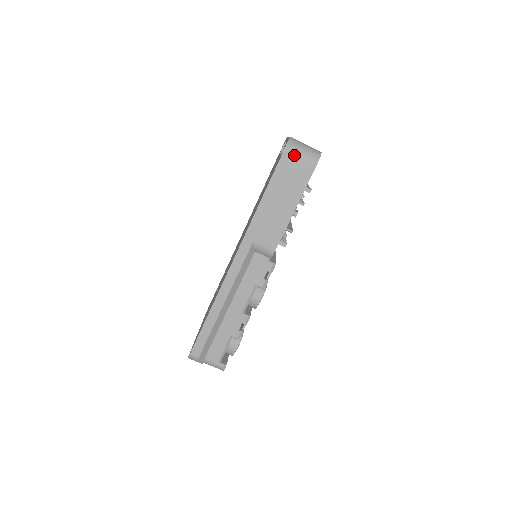
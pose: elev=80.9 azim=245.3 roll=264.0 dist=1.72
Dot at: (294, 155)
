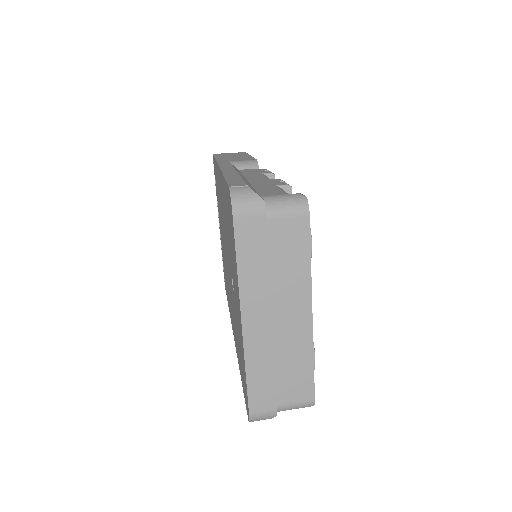
Dot at: (223, 153)
